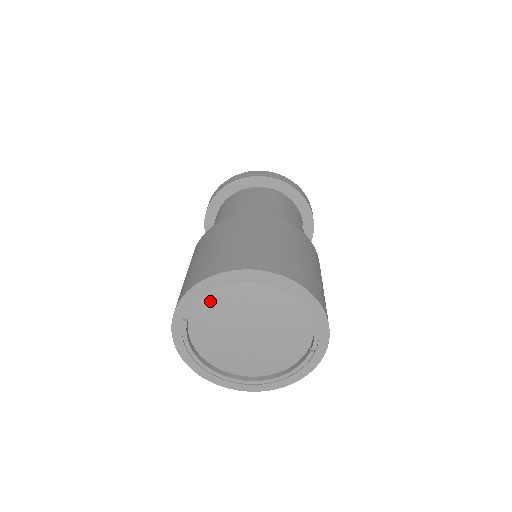
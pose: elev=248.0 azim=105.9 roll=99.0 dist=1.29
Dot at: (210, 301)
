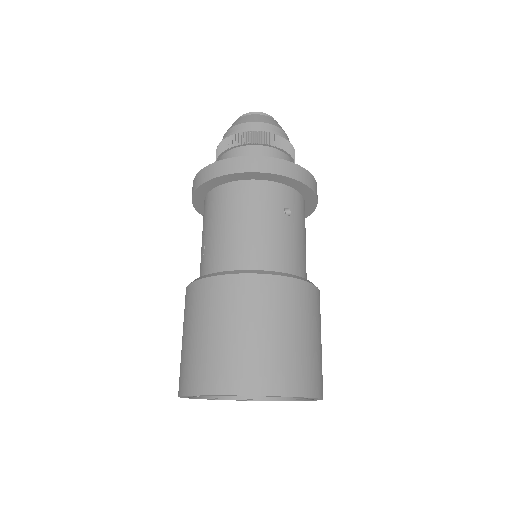
Dot at: occluded
